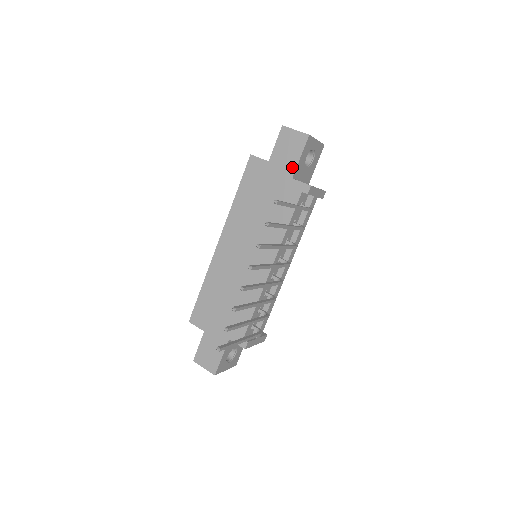
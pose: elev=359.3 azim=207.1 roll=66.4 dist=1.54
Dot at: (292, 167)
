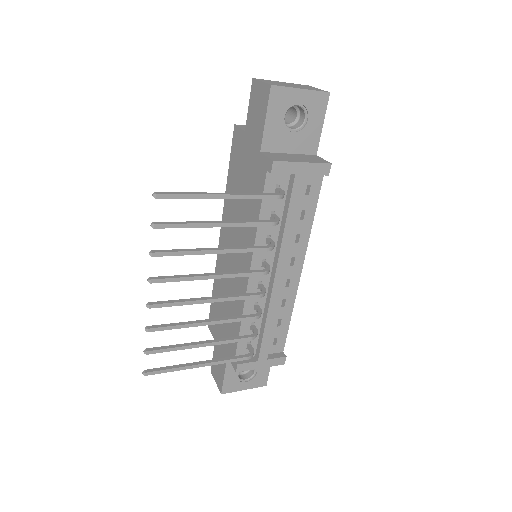
Dot at: (260, 136)
